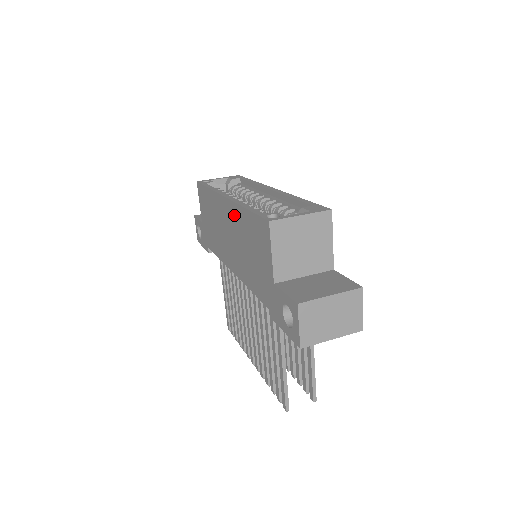
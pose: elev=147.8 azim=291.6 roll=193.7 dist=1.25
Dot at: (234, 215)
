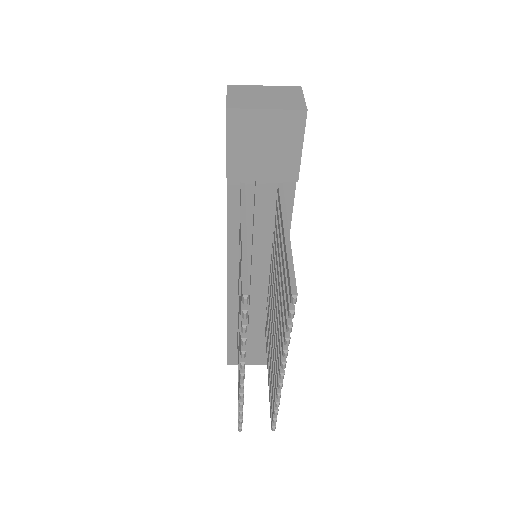
Dot at: occluded
